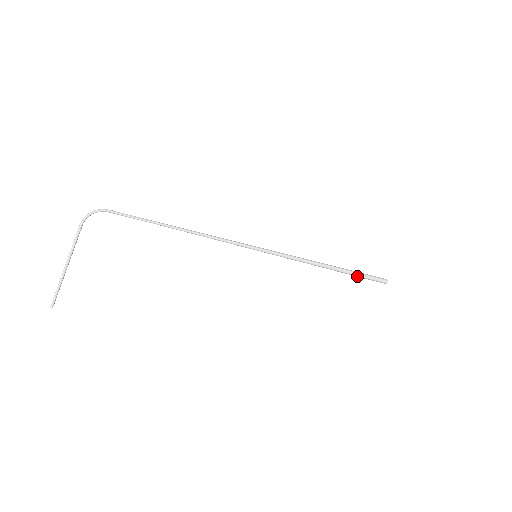
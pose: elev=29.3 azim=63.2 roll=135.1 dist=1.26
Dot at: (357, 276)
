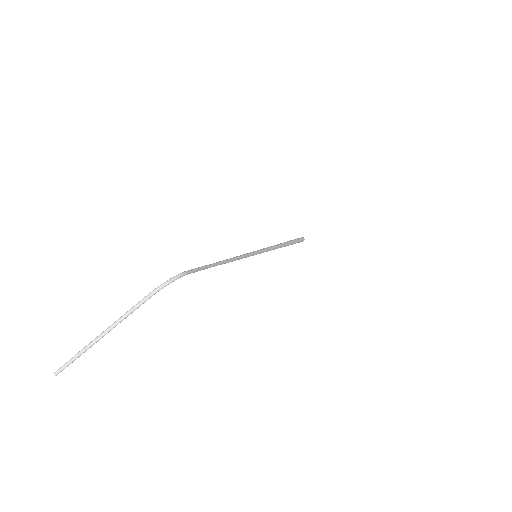
Dot at: occluded
